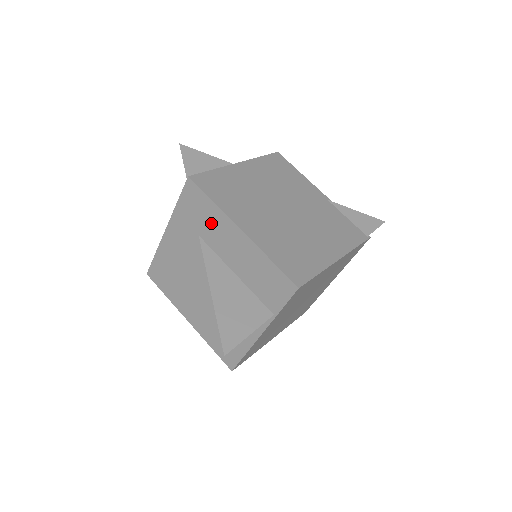
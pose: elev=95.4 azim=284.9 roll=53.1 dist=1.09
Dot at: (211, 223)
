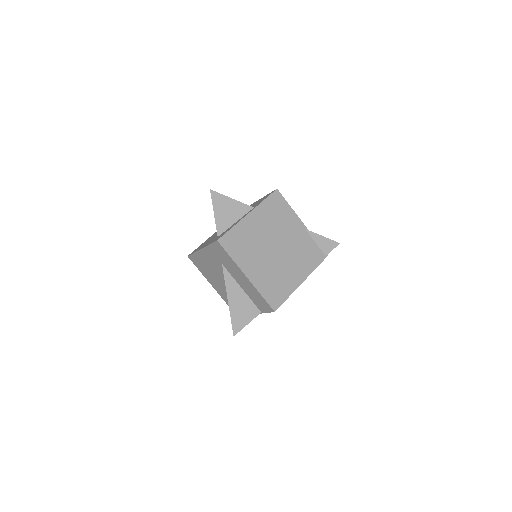
Dot at: (230, 264)
